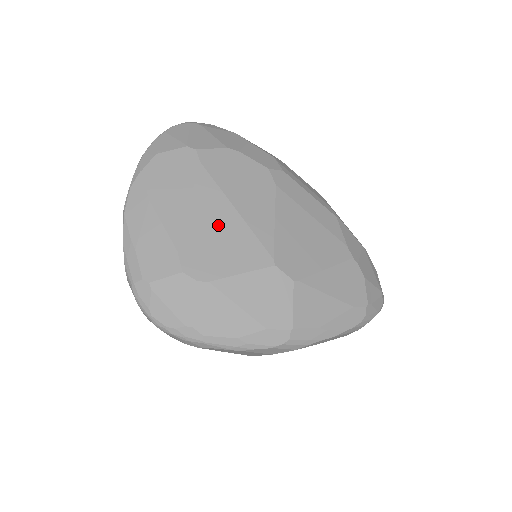
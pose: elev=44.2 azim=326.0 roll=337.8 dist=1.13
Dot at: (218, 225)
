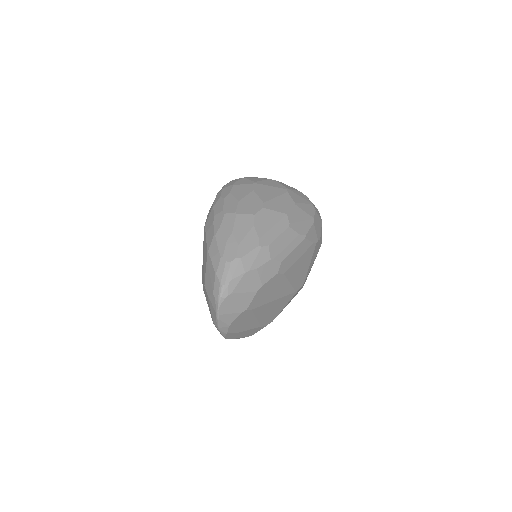
Dot at: (271, 309)
